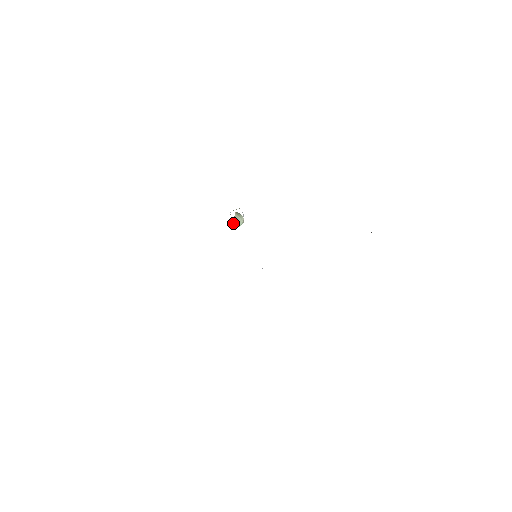
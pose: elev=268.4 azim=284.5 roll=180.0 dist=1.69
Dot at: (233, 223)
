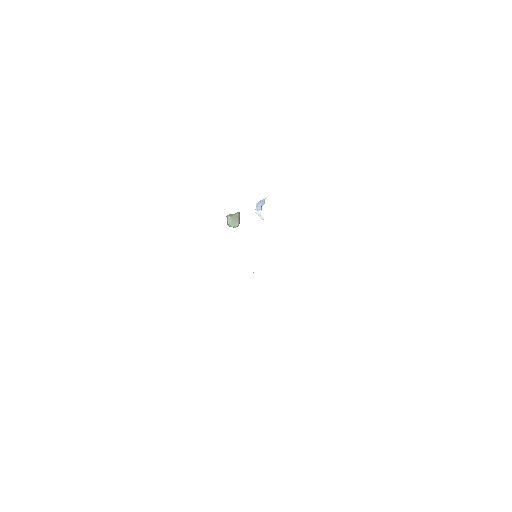
Dot at: (230, 217)
